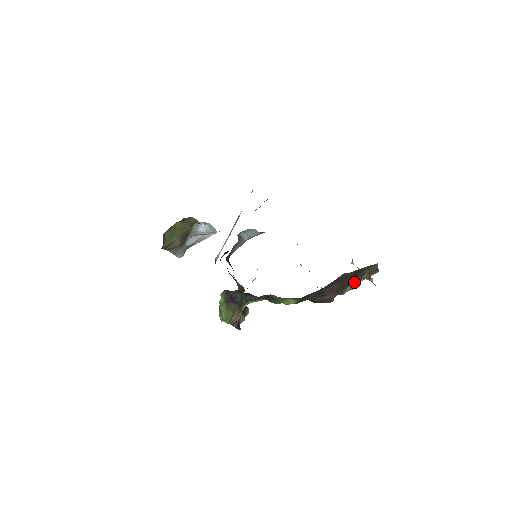
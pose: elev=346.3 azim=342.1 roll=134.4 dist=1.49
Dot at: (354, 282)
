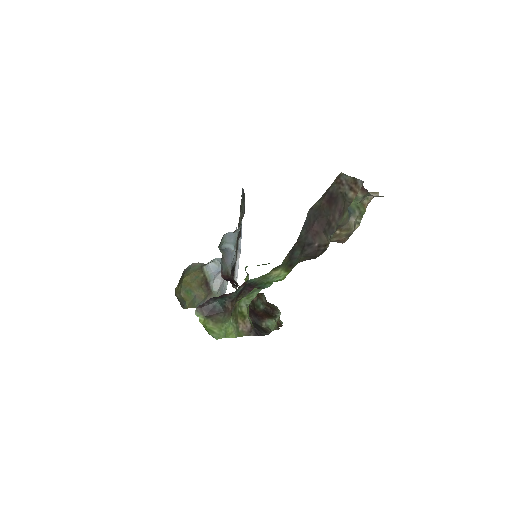
Dot at: (342, 209)
